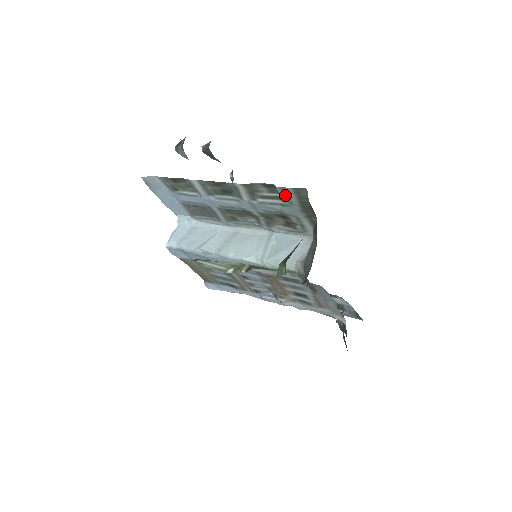
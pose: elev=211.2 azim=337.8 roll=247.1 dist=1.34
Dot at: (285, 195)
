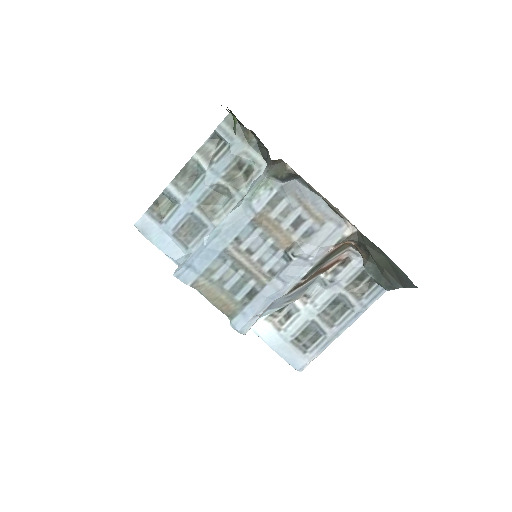
Dot at: (224, 133)
